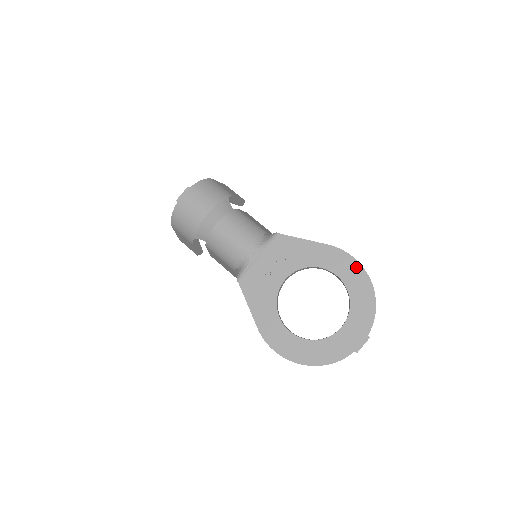
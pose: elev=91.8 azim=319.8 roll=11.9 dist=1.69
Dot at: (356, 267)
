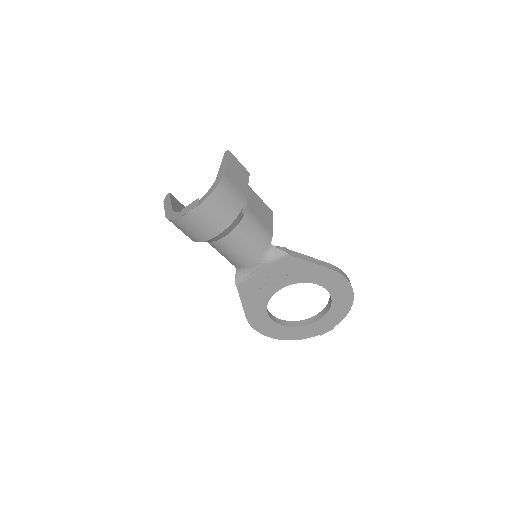
Dot at: (347, 287)
